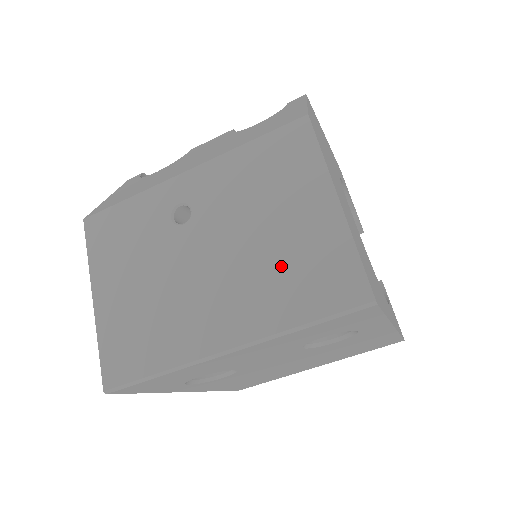
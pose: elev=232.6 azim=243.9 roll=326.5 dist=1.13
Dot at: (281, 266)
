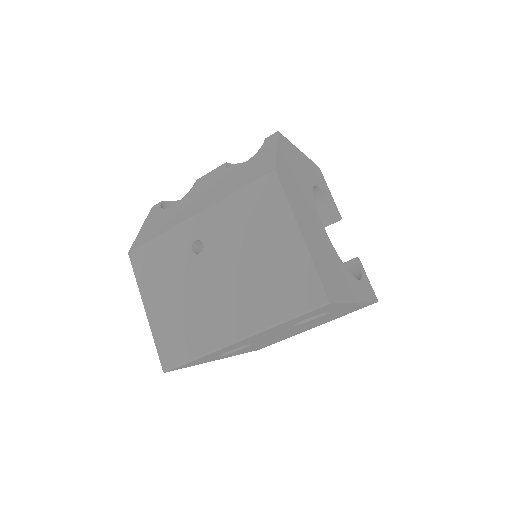
Dot at: (268, 281)
